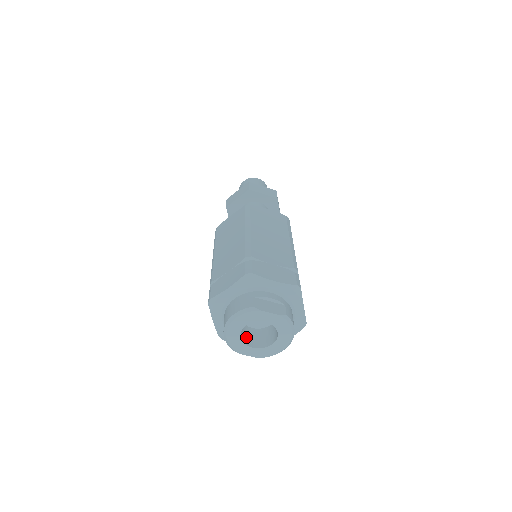
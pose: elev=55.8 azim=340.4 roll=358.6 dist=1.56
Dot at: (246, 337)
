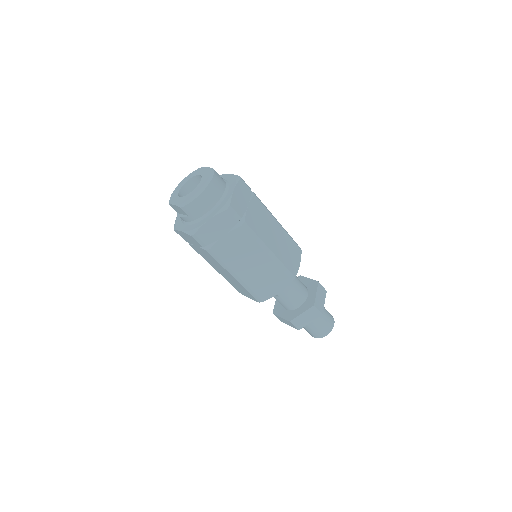
Dot at: occluded
